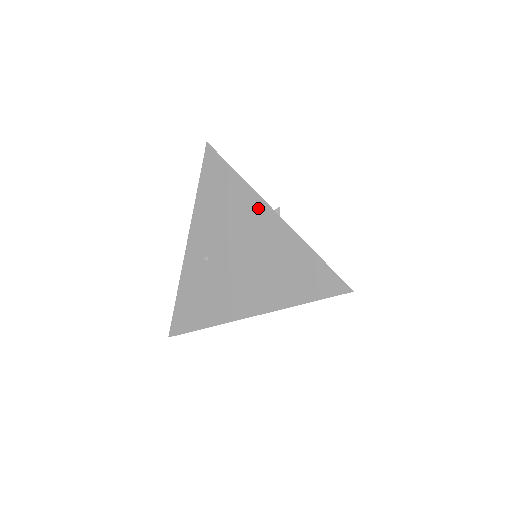
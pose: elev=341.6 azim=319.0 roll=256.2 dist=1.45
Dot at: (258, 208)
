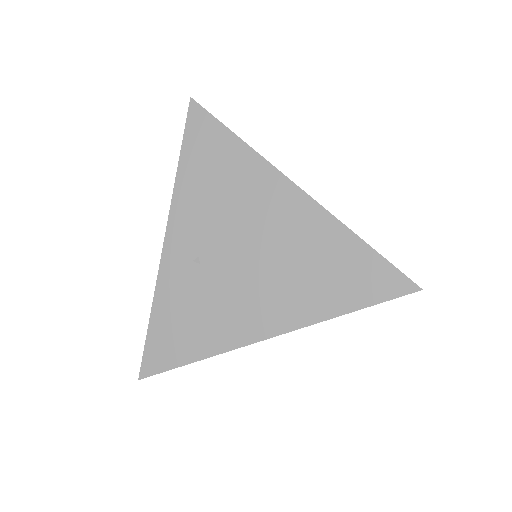
Dot at: (275, 186)
